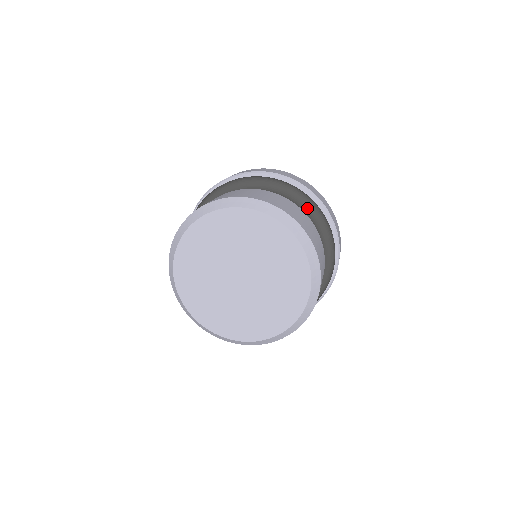
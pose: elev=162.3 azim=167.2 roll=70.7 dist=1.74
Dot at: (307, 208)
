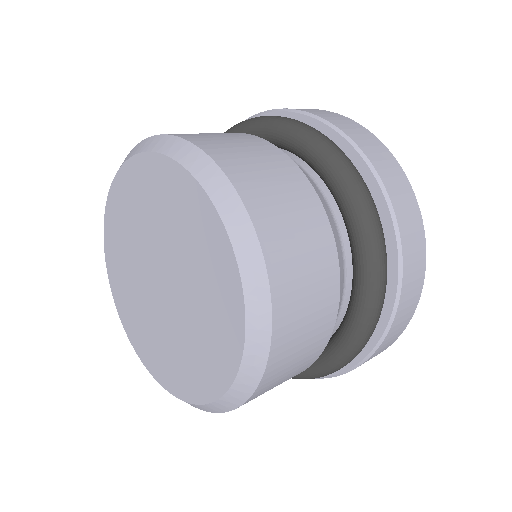
Dot at: (310, 153)
